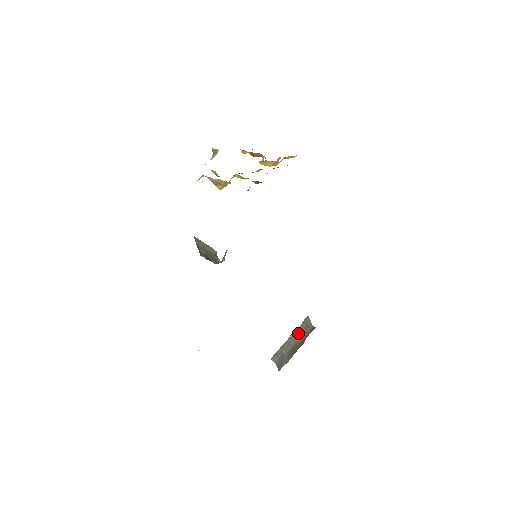
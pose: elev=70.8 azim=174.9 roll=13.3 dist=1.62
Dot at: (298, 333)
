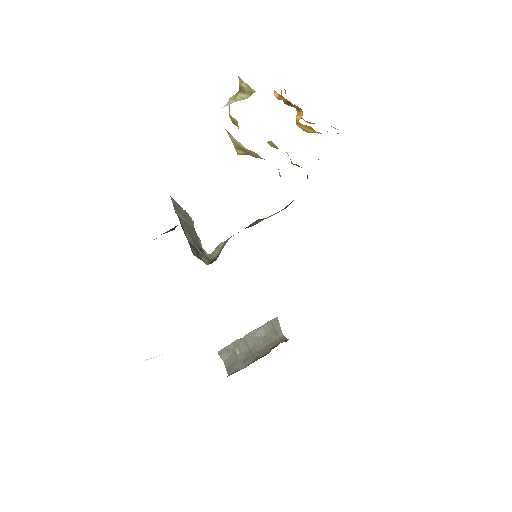
Dot at: (260, 334)
